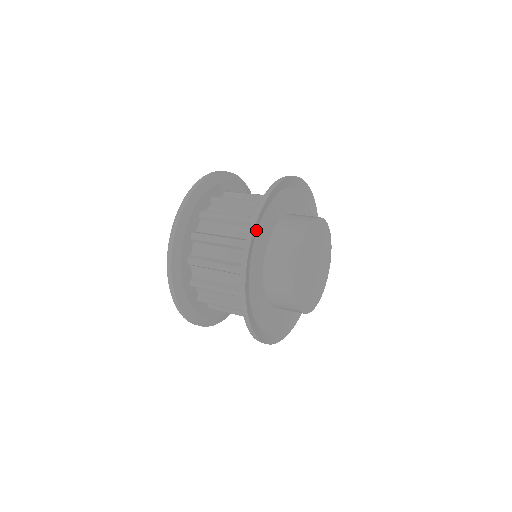
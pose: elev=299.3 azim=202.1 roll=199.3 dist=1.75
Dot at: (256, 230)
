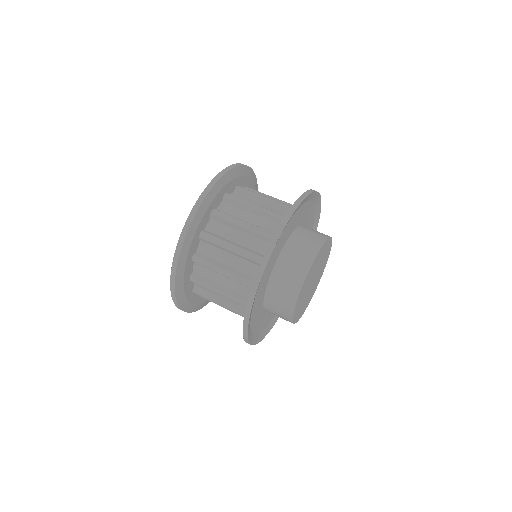
Dot at: (287, 223)
